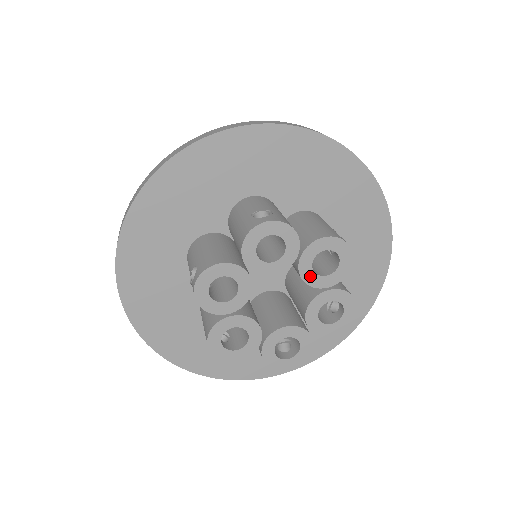
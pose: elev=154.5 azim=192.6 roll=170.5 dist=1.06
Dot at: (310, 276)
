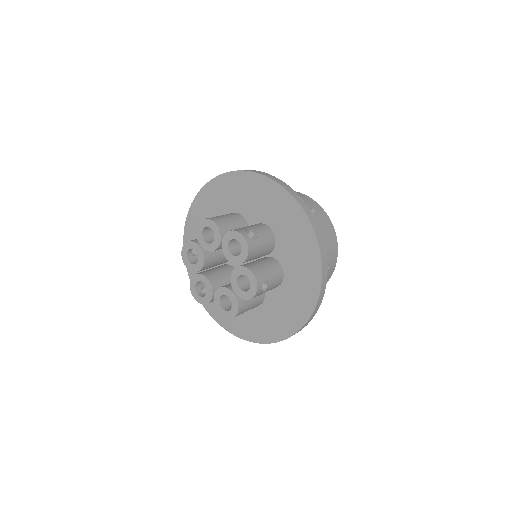
Dot at: (235, 278)
